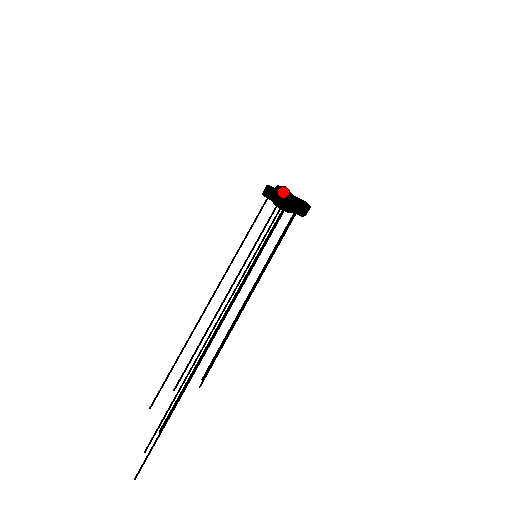
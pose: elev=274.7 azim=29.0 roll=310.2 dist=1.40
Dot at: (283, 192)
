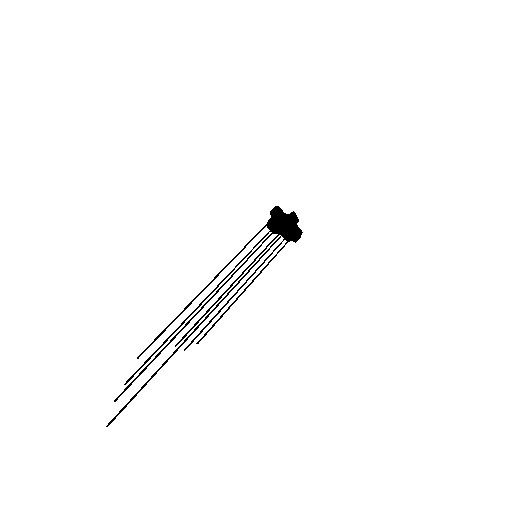
Dot at: (296, 219)
